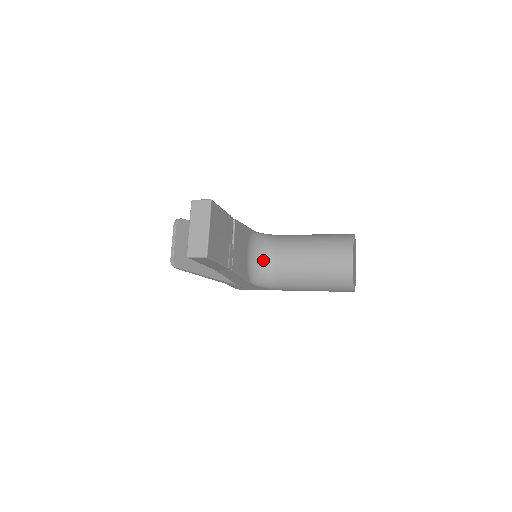
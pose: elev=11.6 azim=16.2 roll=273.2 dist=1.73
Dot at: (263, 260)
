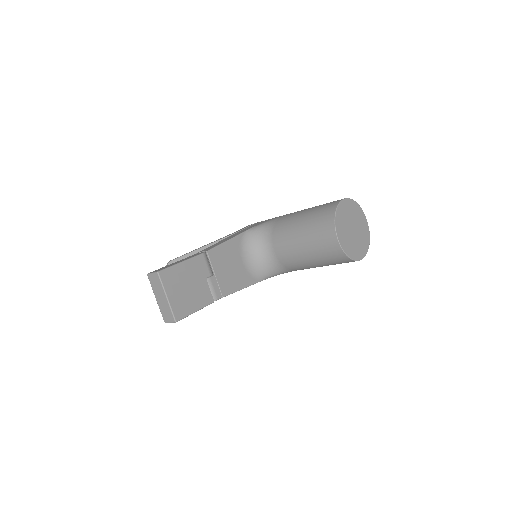
Dot at: (264, 257)
